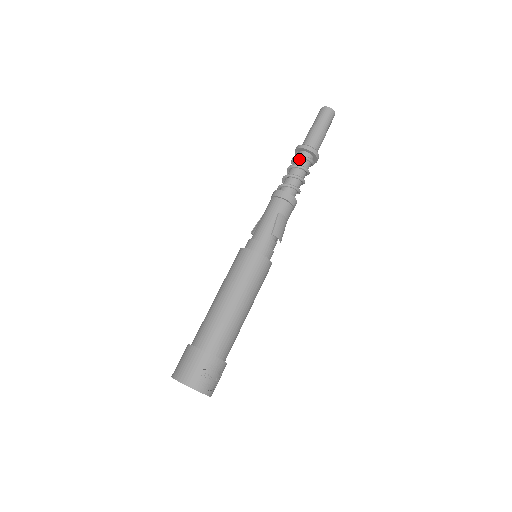
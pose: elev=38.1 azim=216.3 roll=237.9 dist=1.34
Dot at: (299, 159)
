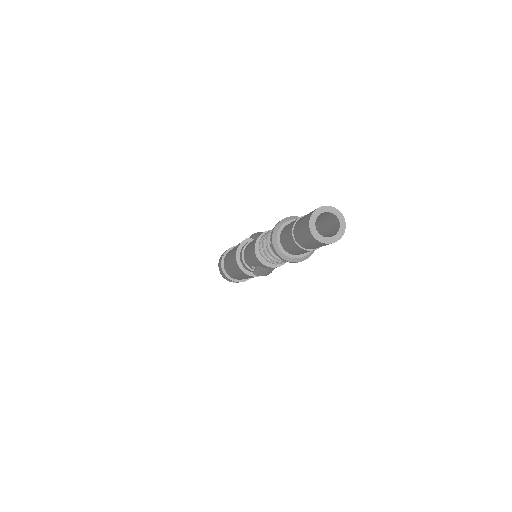
Dot at: occluded
